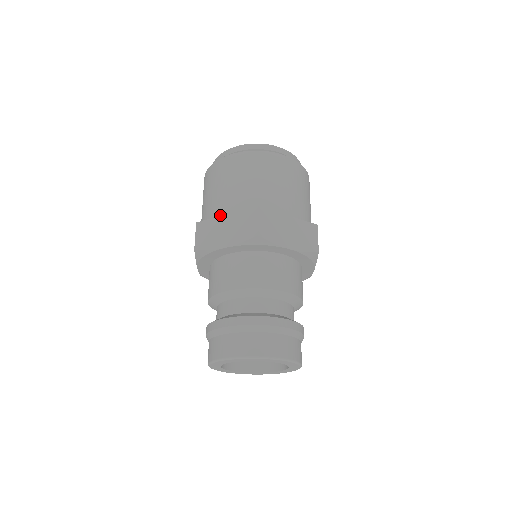
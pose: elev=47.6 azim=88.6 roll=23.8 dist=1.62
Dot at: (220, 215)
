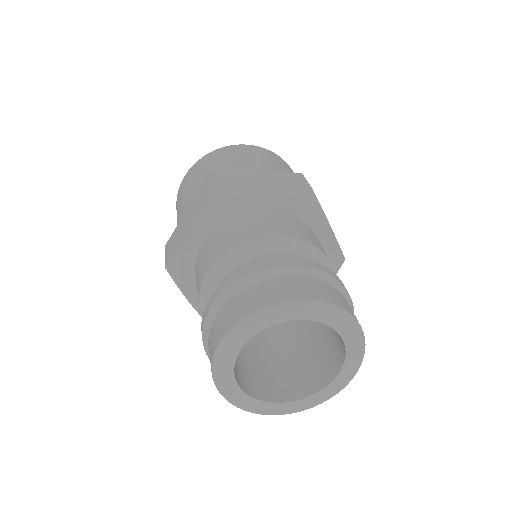
Dot at: occluded
